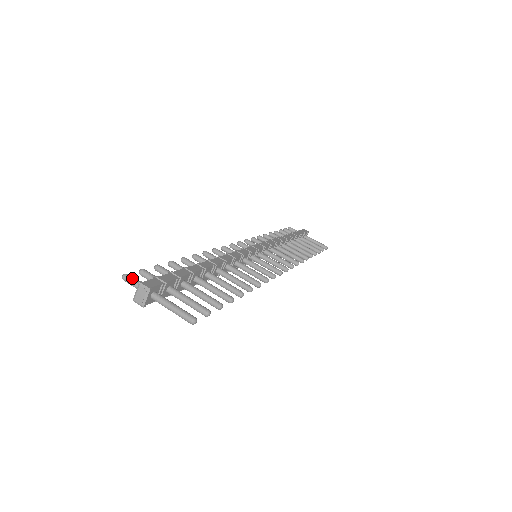
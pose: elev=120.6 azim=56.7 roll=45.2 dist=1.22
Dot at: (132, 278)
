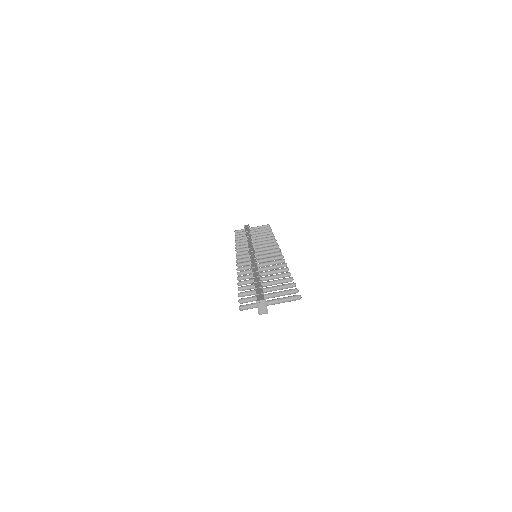
Dot at: (246, 305)
